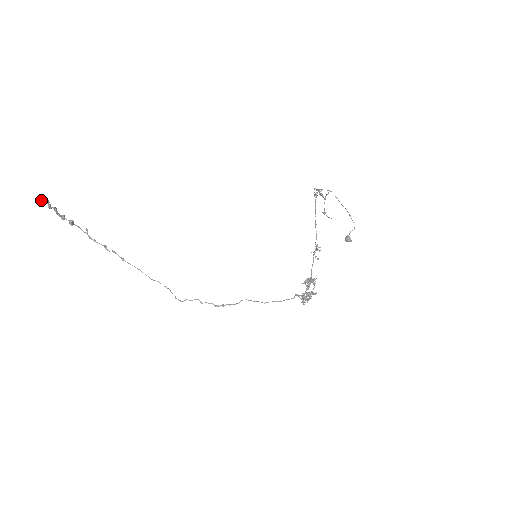
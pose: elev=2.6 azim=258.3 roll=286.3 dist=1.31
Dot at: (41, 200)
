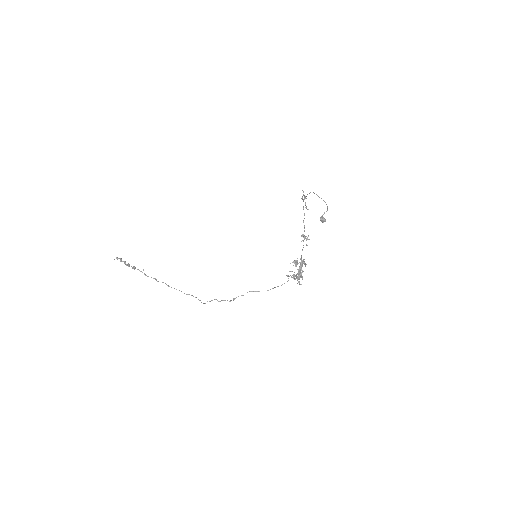
Dot at: (116, 258)
